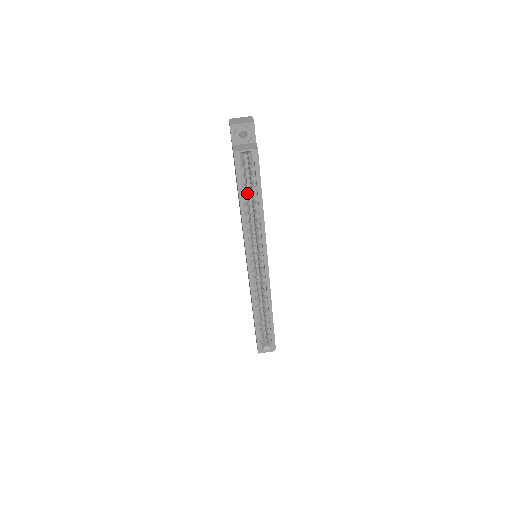
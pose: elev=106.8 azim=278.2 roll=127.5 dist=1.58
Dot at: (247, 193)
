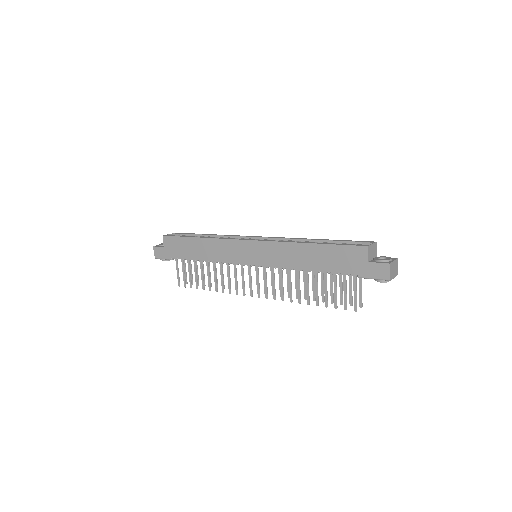
Dot at: occluded
